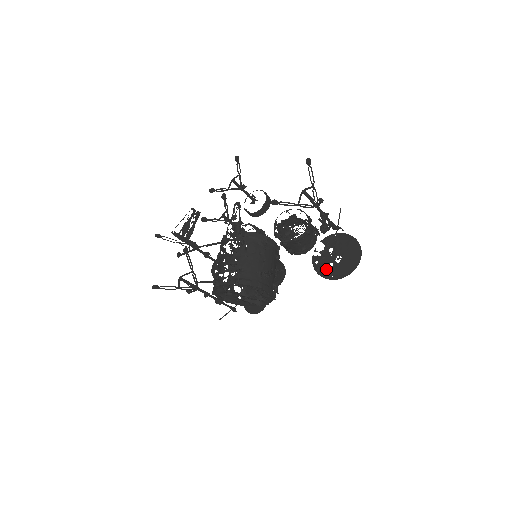
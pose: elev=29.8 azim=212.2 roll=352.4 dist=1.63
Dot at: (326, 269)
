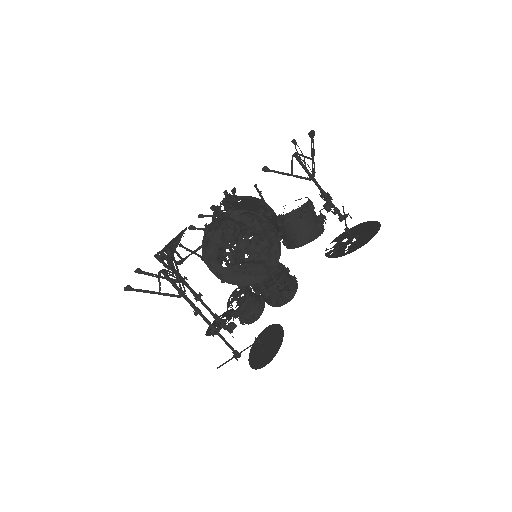
Dot at: (344, 251)
